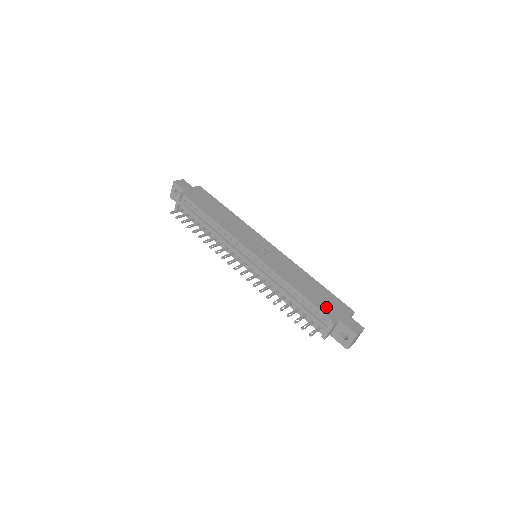
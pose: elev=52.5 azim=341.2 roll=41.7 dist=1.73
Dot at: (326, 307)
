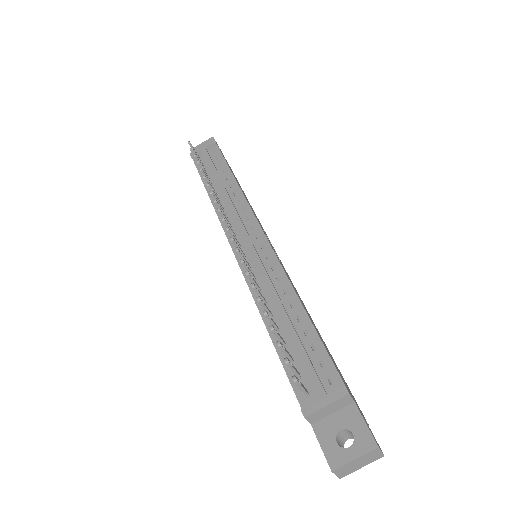
Dot at: occluded
